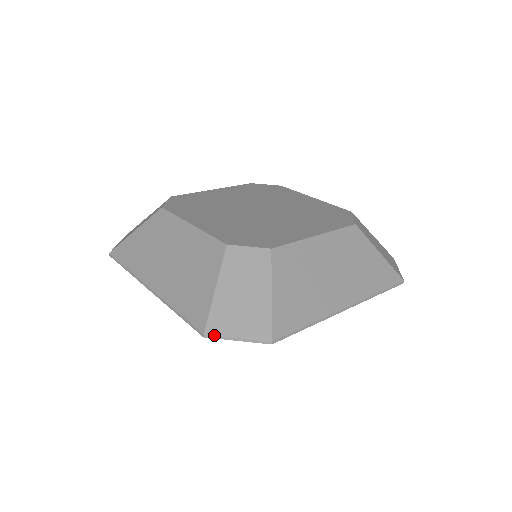
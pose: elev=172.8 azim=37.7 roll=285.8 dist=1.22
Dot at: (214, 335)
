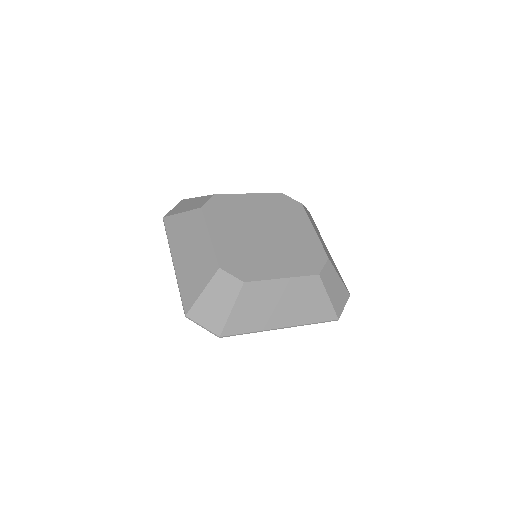
Dot at: (191, 319)
